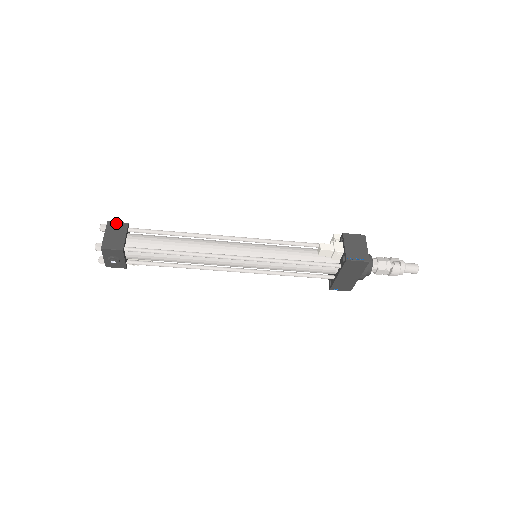
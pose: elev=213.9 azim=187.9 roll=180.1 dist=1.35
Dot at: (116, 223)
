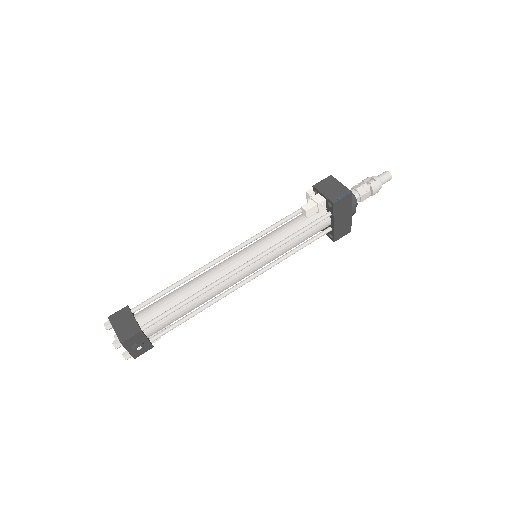
Dot at: (117, 313)
